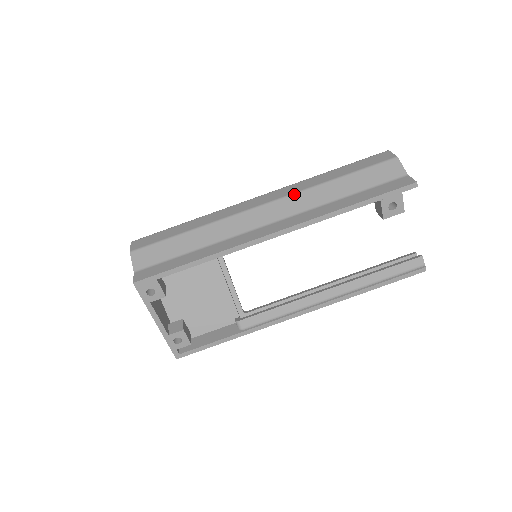
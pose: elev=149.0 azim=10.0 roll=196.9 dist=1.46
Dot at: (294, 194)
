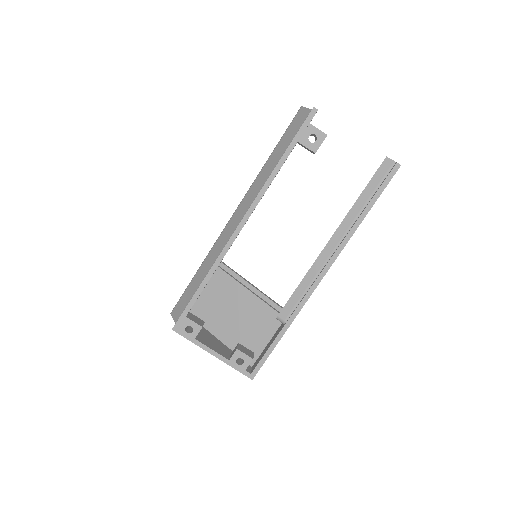
Dot at: (248, 191)
